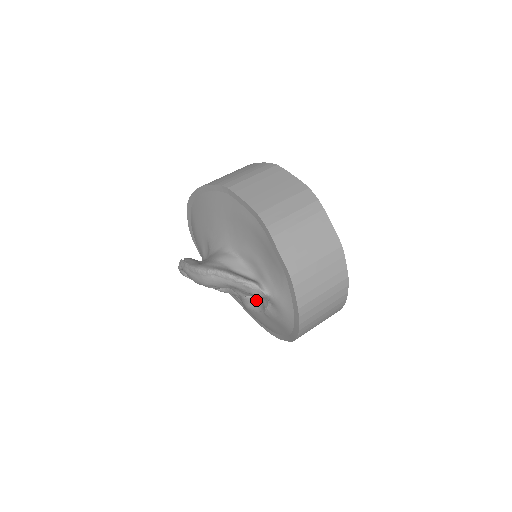
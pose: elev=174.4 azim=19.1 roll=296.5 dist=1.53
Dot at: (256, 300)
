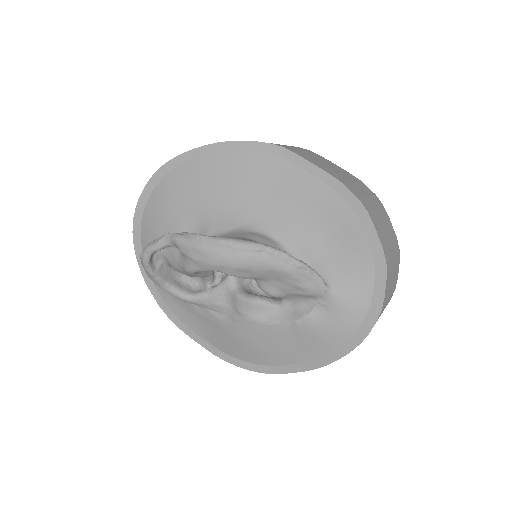
Dot at: (277, 307)
